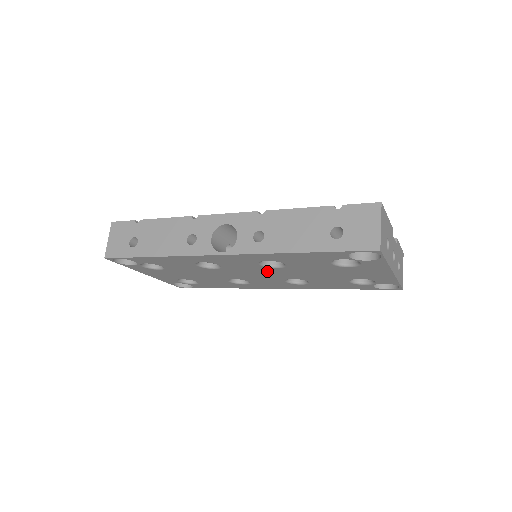
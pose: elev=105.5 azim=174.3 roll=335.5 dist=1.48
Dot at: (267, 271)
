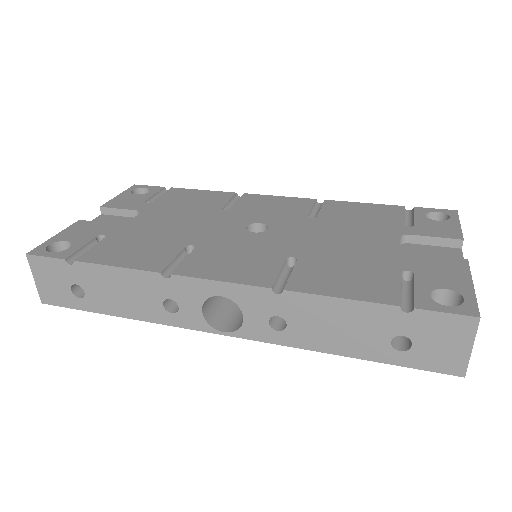
Dot at: occluded
